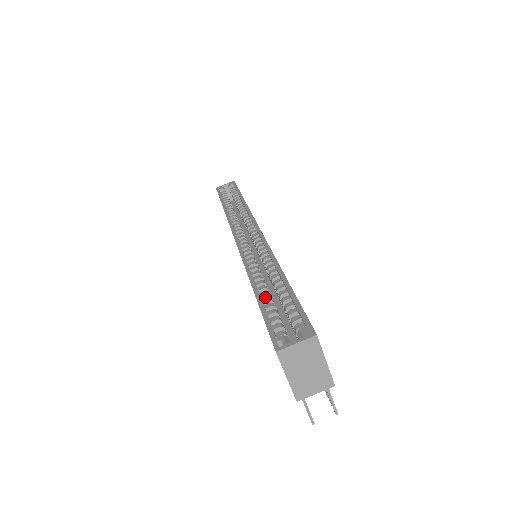
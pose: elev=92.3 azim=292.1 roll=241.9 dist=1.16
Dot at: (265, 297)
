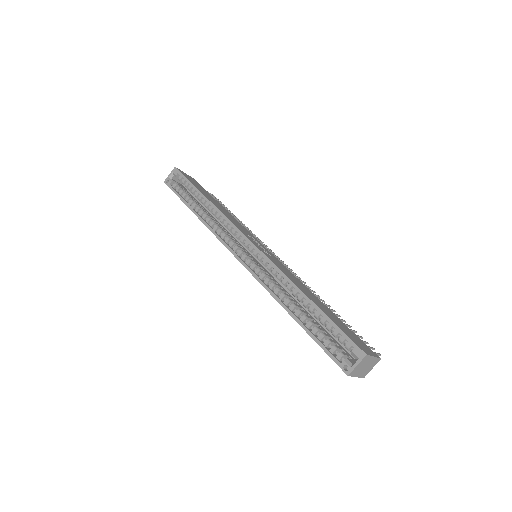
Dot at: (307, 323)
